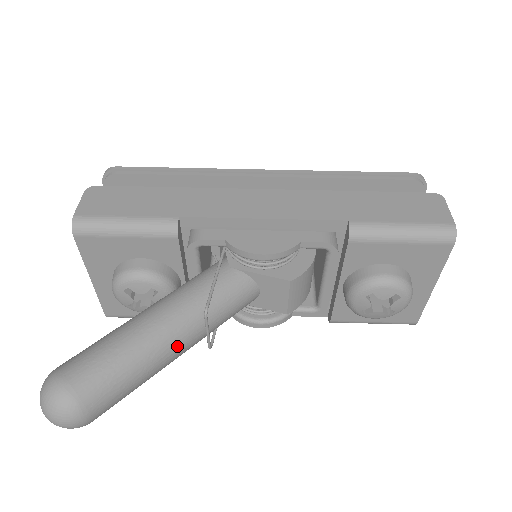
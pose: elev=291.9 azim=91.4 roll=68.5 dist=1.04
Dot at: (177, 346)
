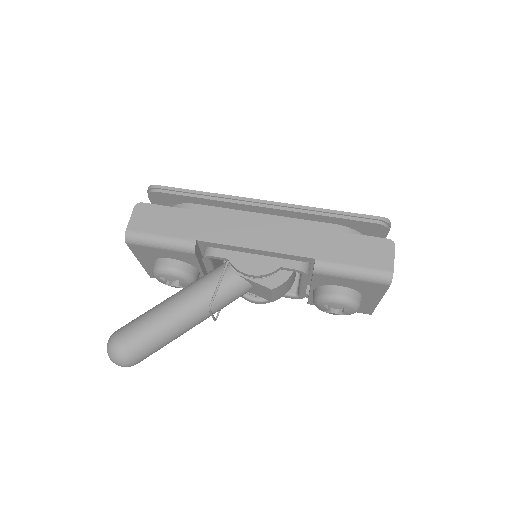
Dot at: (191, 325)
